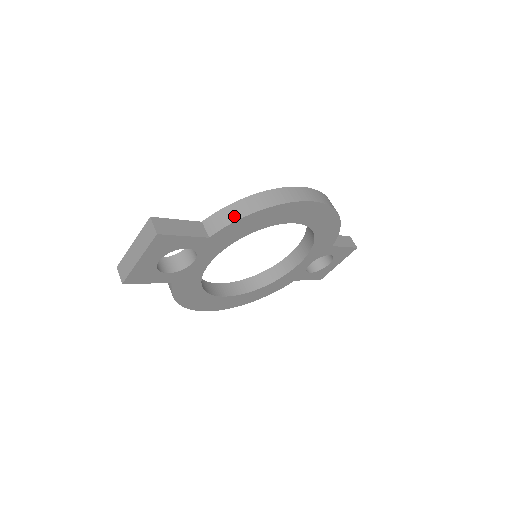
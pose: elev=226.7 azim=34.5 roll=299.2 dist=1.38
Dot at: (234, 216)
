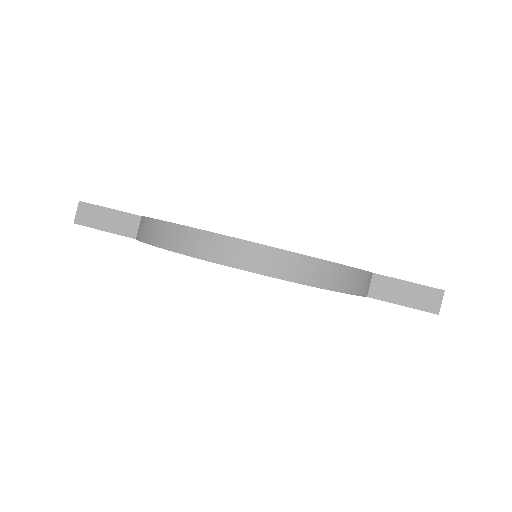
Dot at: (143, 235)
